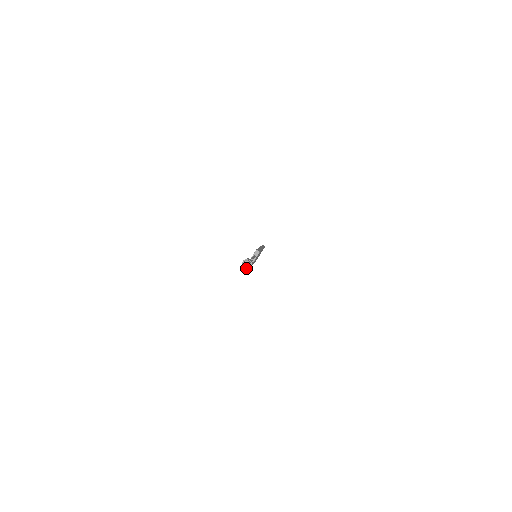
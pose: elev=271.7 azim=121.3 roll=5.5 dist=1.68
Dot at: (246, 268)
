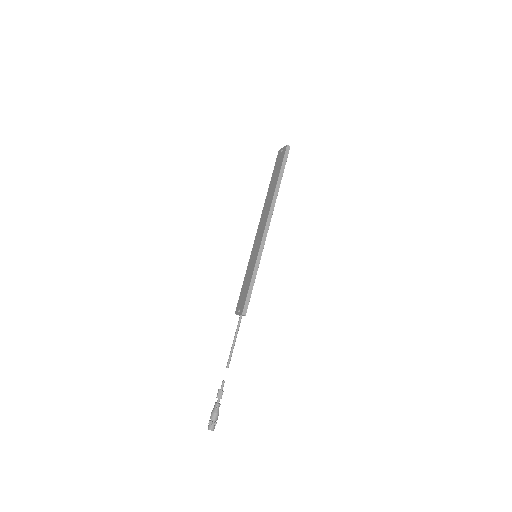
Dot at: (211, 429)
